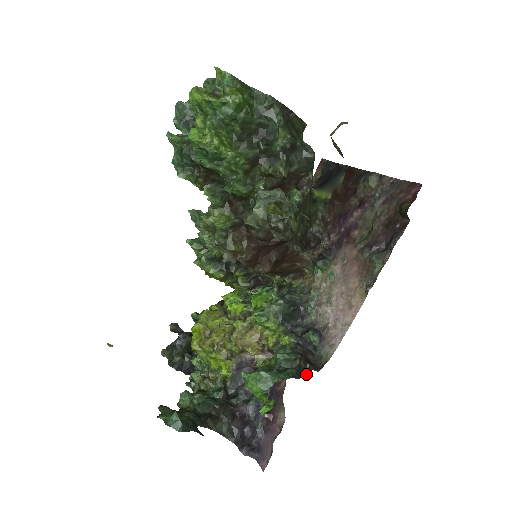
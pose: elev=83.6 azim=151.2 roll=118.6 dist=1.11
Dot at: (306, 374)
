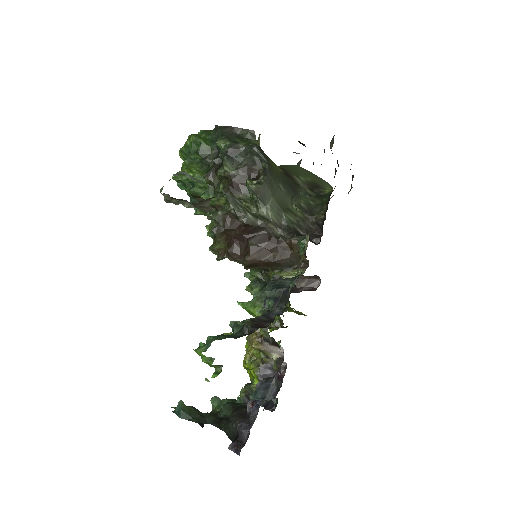
Dot at: occluded
